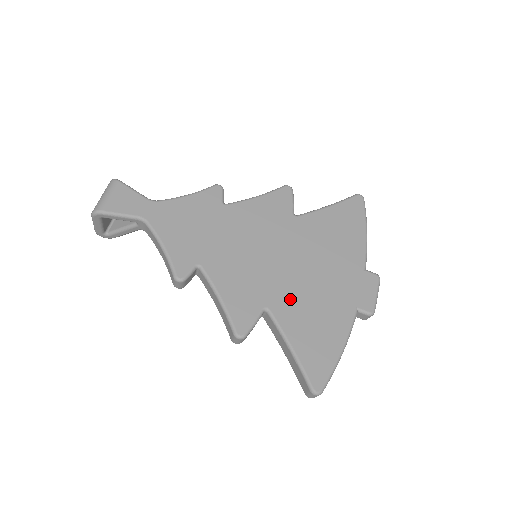
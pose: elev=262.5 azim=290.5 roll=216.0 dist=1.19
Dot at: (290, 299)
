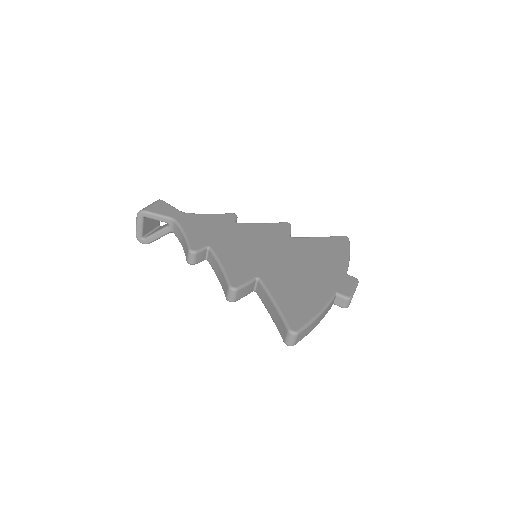
Dot at: (279, 276)
